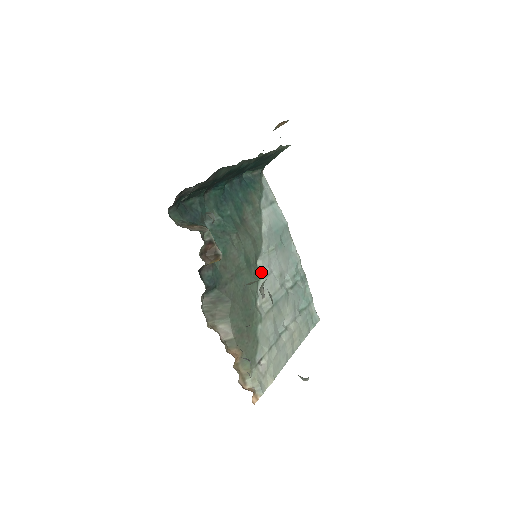
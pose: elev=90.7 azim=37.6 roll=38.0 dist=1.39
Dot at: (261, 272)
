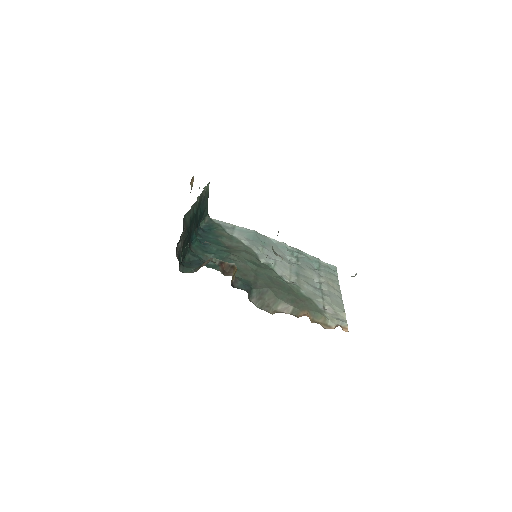
Dot at: (269, 264)
